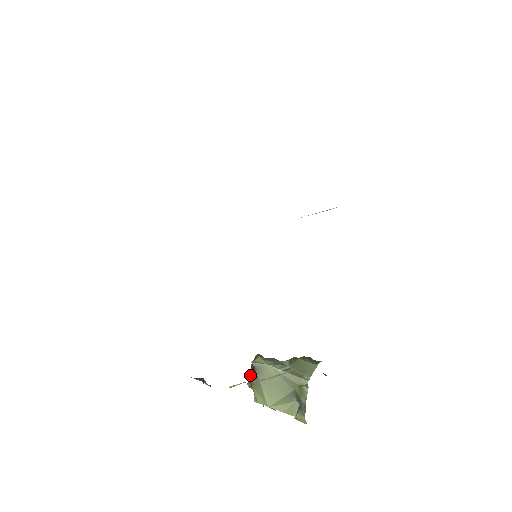
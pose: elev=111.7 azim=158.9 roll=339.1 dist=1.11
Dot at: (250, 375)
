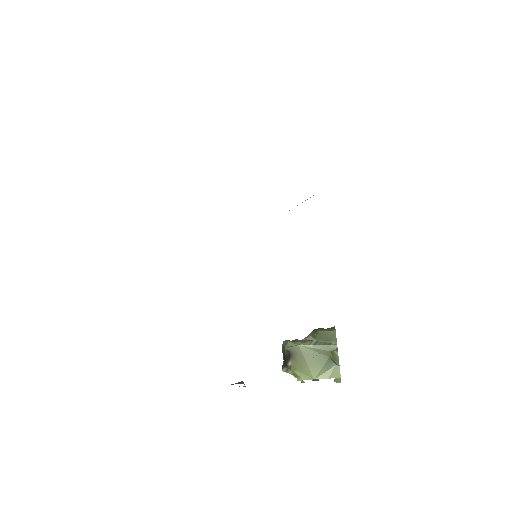
Dot at: (286, 360)
